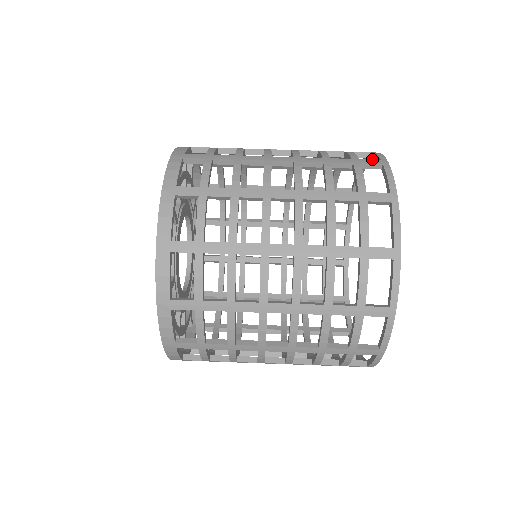
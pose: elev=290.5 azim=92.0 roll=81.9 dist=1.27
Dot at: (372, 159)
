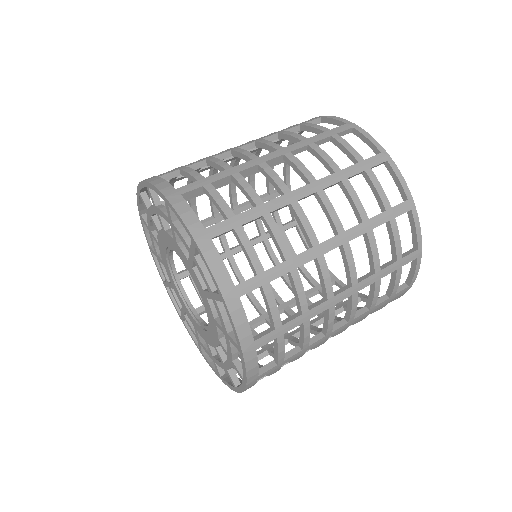
Dot at: occluded
